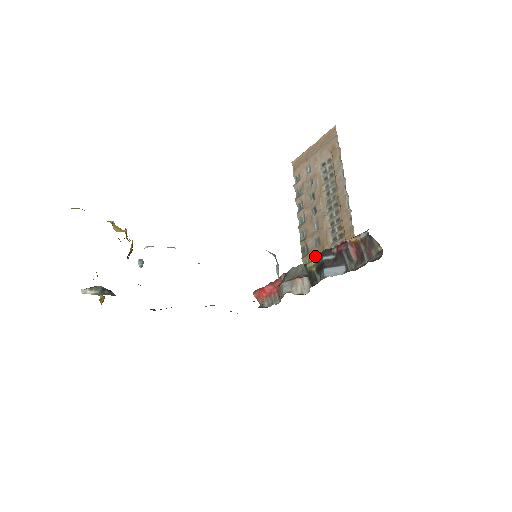
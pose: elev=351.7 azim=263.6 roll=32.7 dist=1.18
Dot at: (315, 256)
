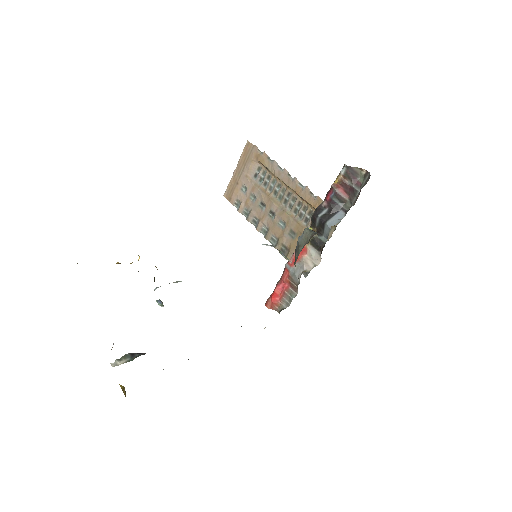
Dot at: occluded
